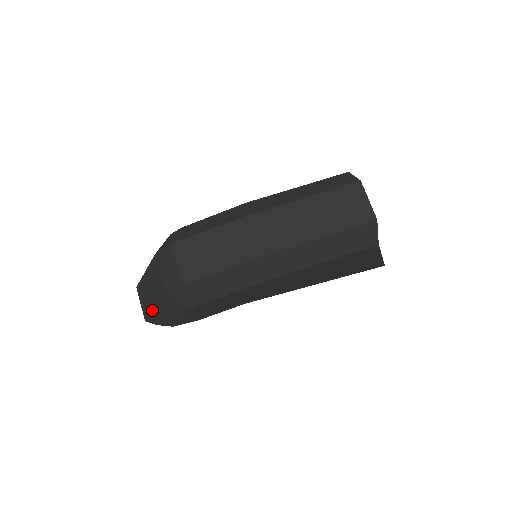
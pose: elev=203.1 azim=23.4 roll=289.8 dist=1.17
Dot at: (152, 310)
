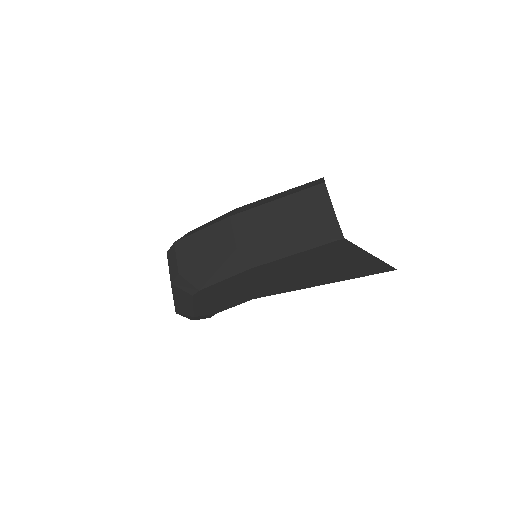
Dot at: occluded
